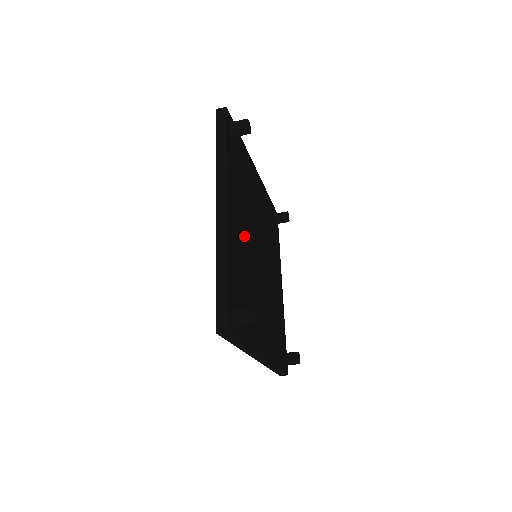
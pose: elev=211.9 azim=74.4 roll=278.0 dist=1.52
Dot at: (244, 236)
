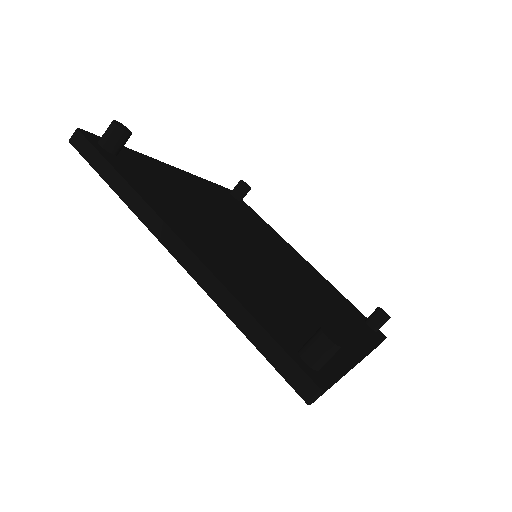
Dot at: (208, 203)
